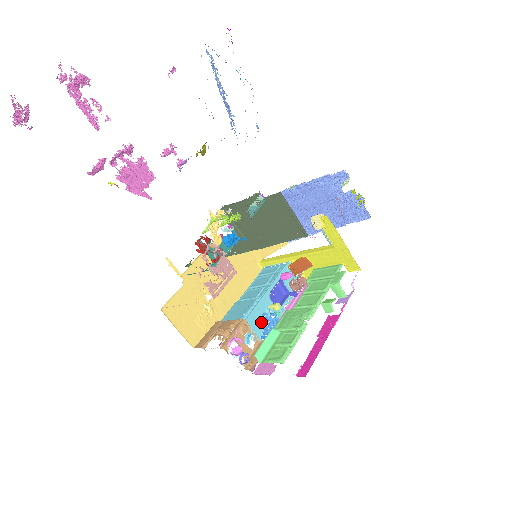
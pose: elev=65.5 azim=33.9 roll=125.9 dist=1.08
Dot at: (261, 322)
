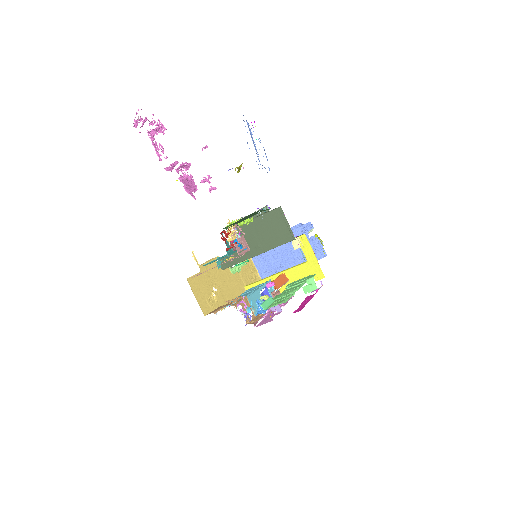
Dot at: (256, 305)
